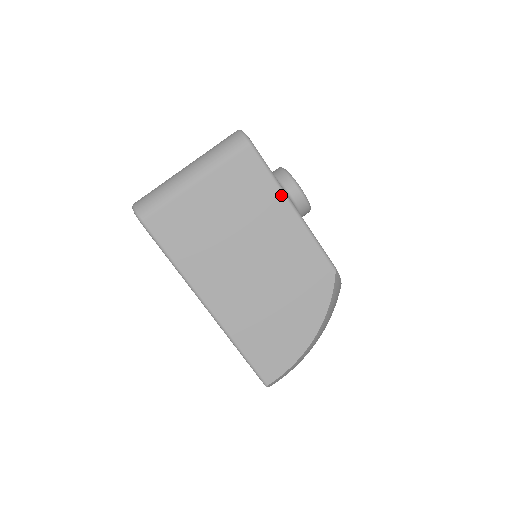
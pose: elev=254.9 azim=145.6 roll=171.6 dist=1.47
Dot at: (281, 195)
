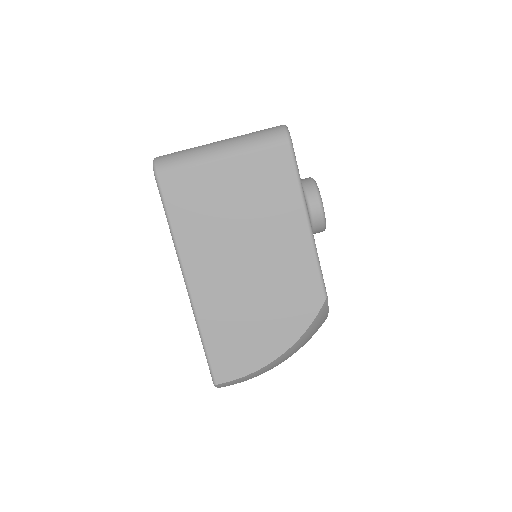
Dot at: (300, 203)
